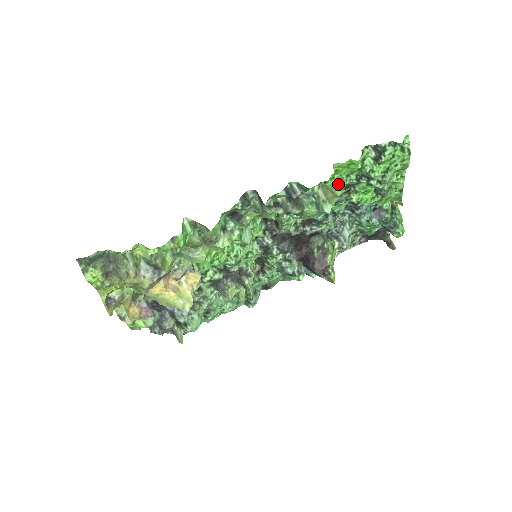
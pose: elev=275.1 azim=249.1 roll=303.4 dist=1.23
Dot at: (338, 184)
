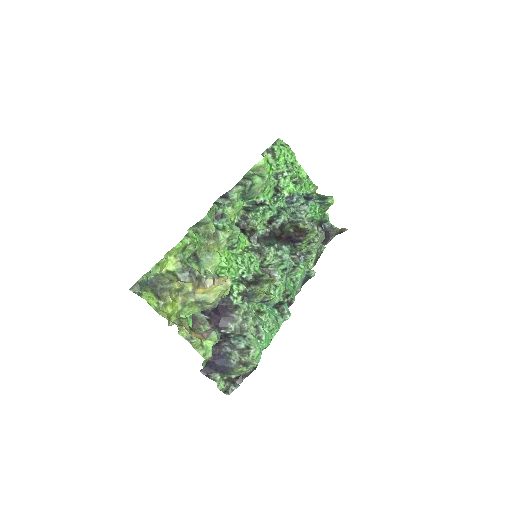
Dot at: occluded
